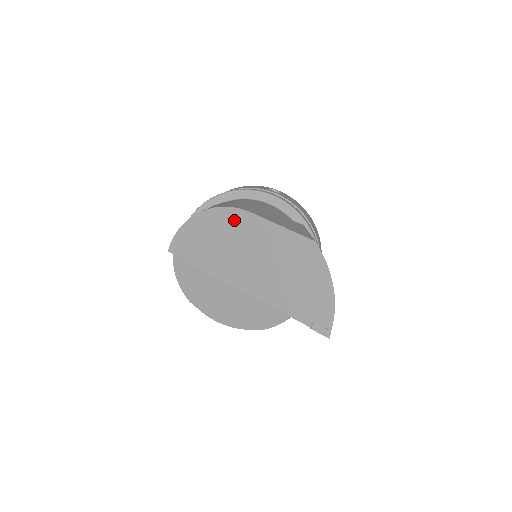
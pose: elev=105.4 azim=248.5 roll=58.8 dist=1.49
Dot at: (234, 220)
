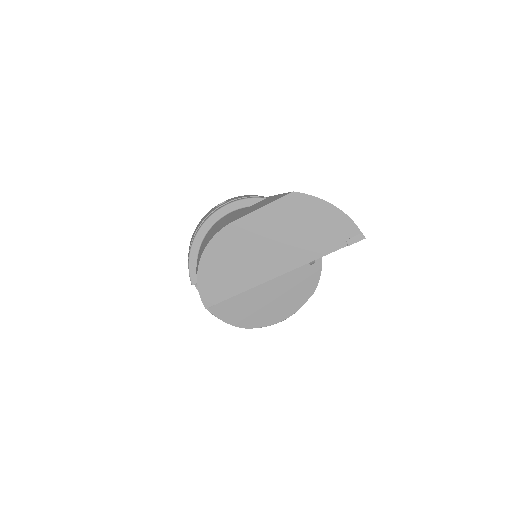
Dot at: (228, 238)
